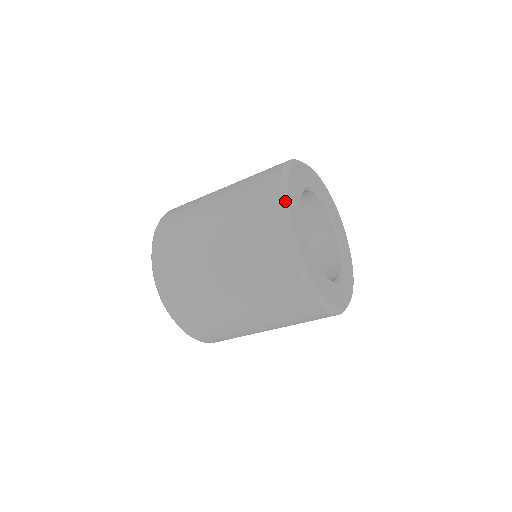
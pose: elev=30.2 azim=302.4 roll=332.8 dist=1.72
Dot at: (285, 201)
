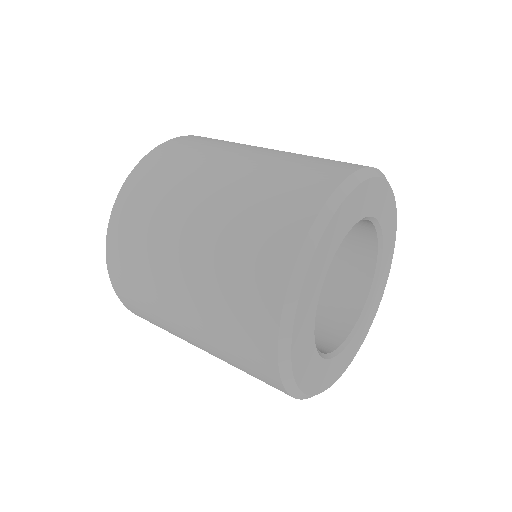
Dot at: (293, 388)
